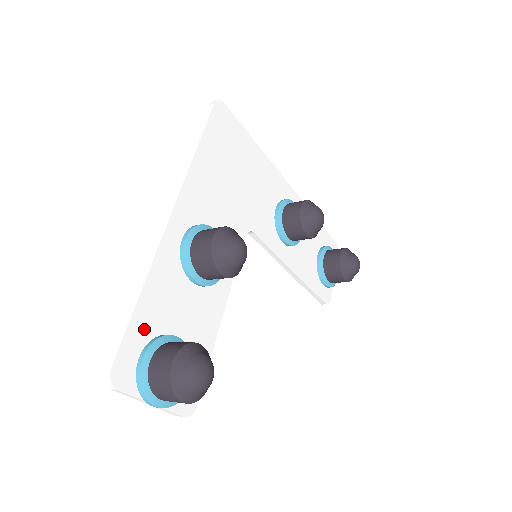
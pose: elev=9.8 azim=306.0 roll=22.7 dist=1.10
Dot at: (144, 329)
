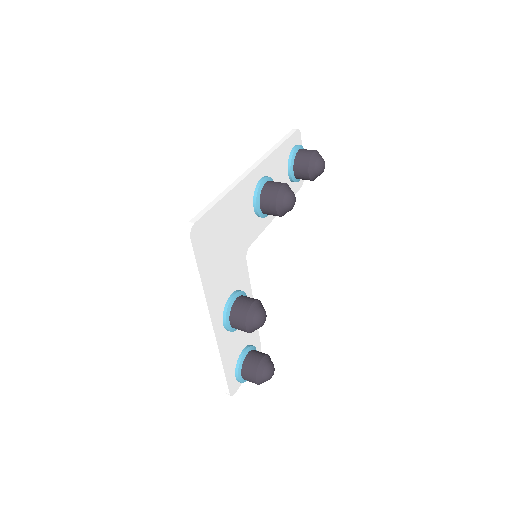
Dot at: (231, 370)
